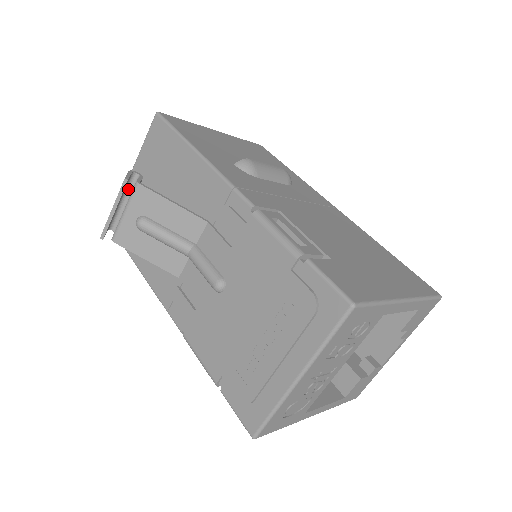
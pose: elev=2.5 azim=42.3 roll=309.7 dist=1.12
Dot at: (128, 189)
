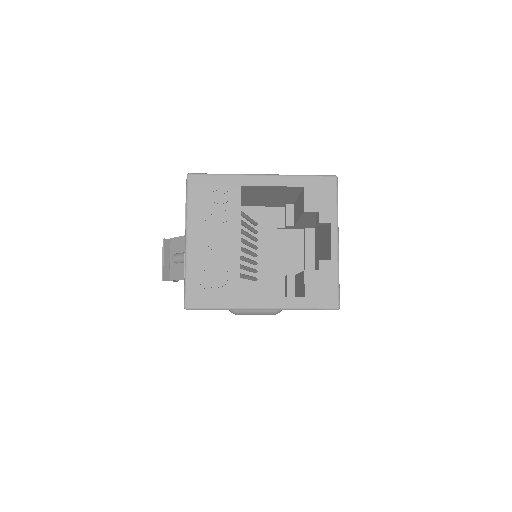
Dot at: occluded
